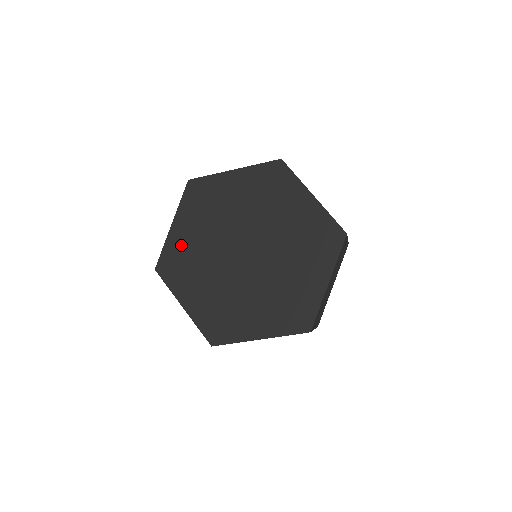
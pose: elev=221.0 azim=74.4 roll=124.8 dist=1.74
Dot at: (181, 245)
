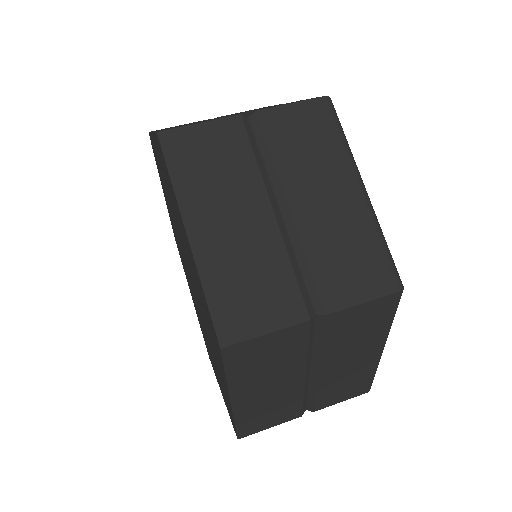
Dot at: occluded
